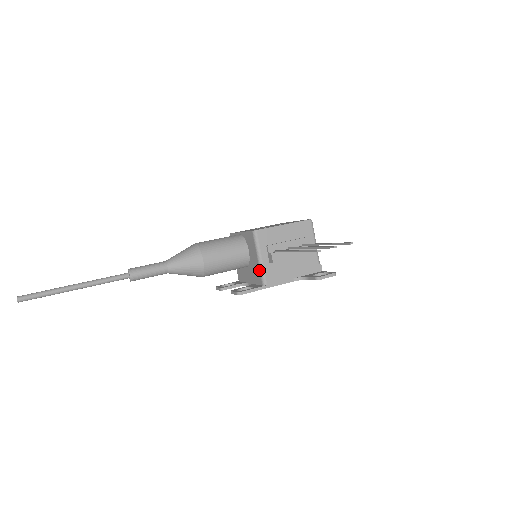
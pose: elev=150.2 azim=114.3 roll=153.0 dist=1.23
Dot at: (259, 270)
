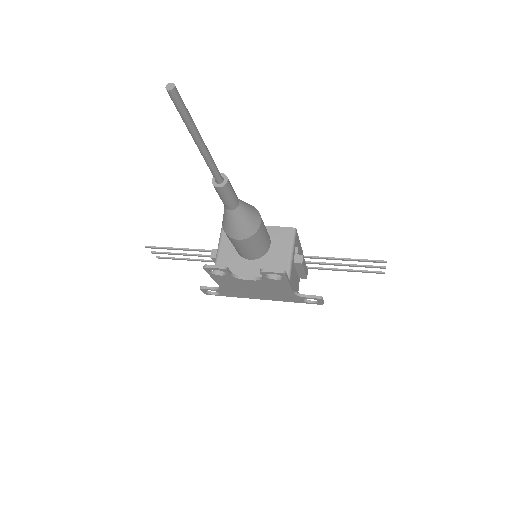
Dot at: (287, 264)
